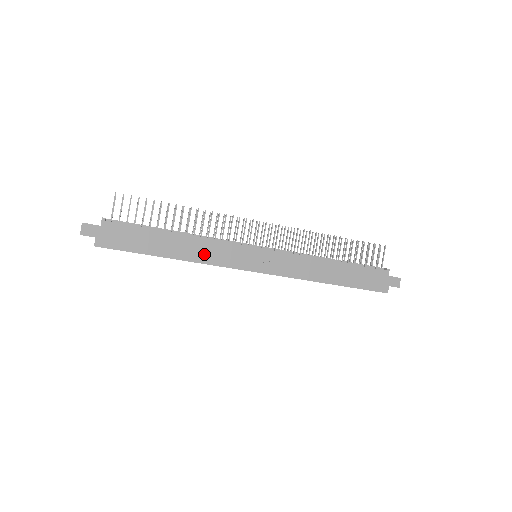
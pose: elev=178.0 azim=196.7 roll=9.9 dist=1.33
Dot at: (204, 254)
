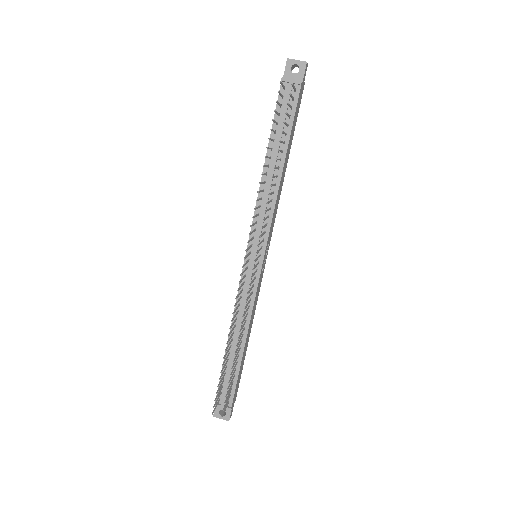
Dot at: (254, 312)
